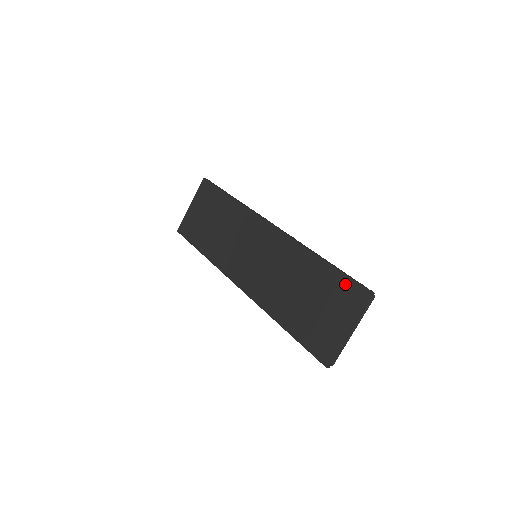
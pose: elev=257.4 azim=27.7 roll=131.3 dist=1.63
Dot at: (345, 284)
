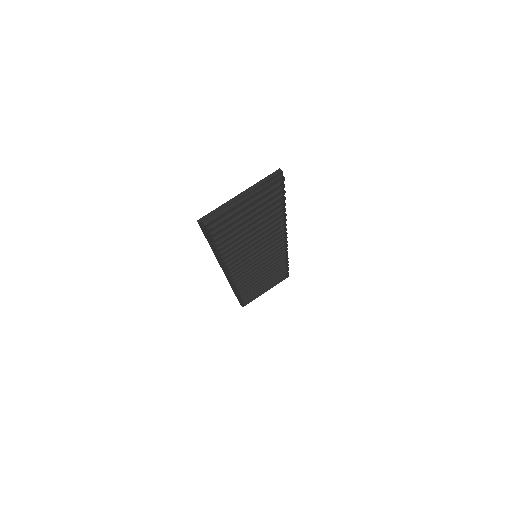
Dot at: occluded
